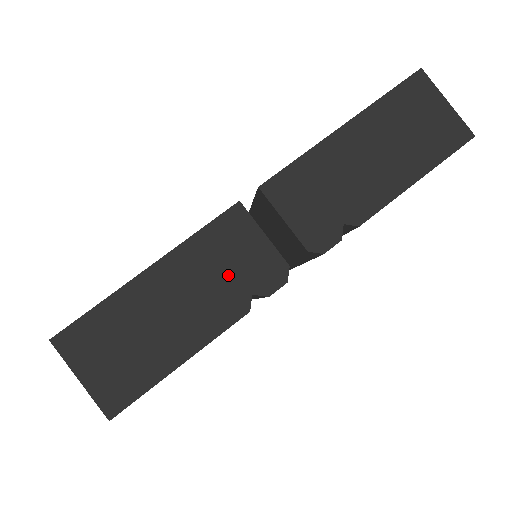
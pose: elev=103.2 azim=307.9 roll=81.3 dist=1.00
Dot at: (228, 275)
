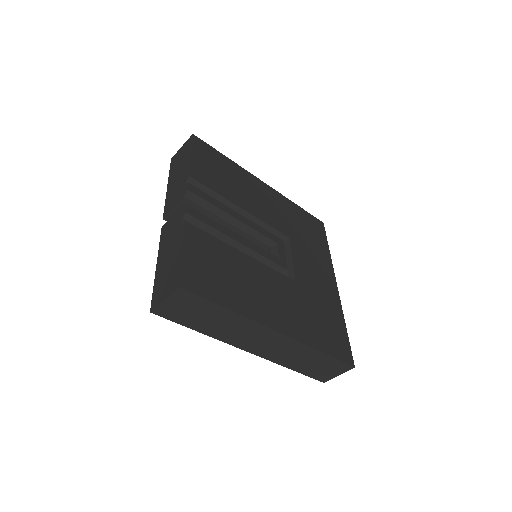
Dot at: (173, 231)
